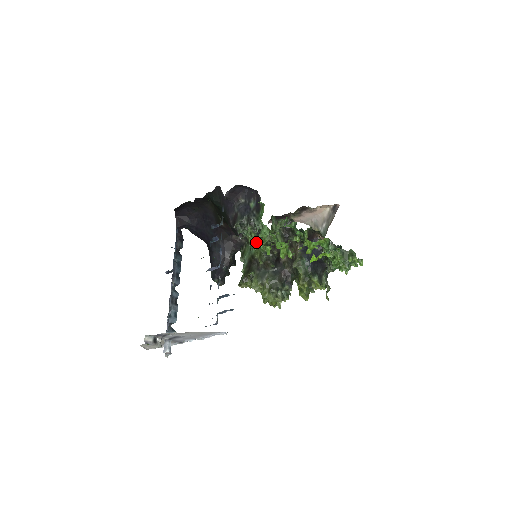
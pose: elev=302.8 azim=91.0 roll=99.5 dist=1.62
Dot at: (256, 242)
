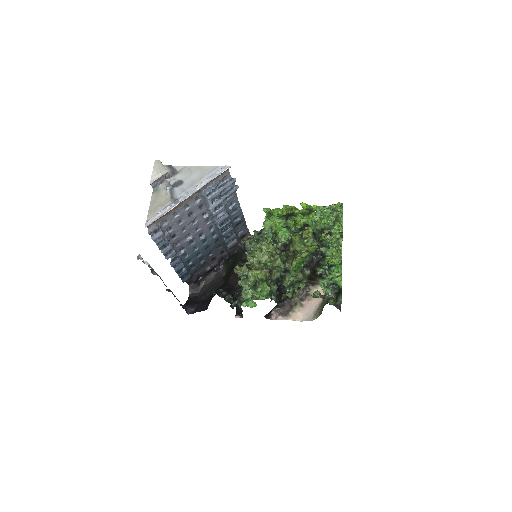
Dot at: occluded
